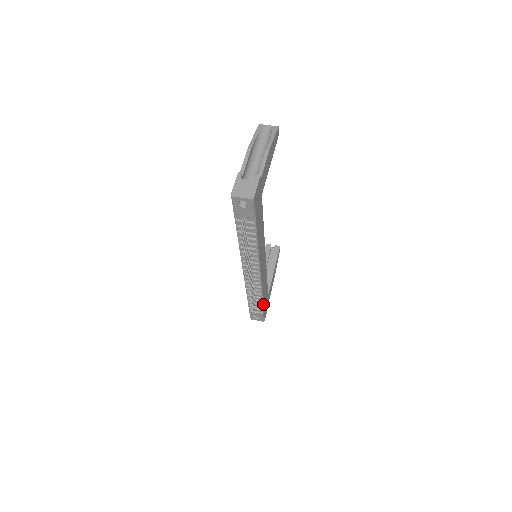
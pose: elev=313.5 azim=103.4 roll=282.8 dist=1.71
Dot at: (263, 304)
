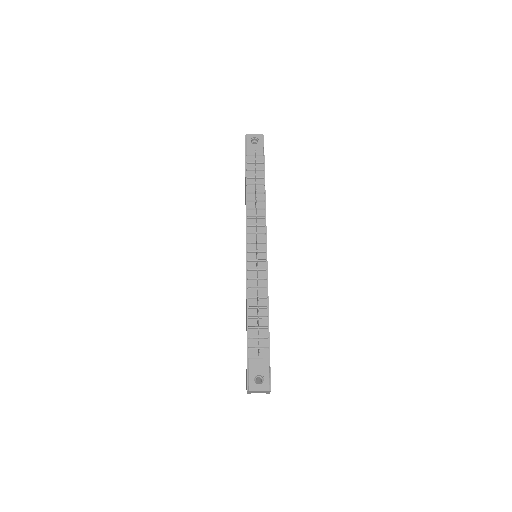
Dot at: occluded
